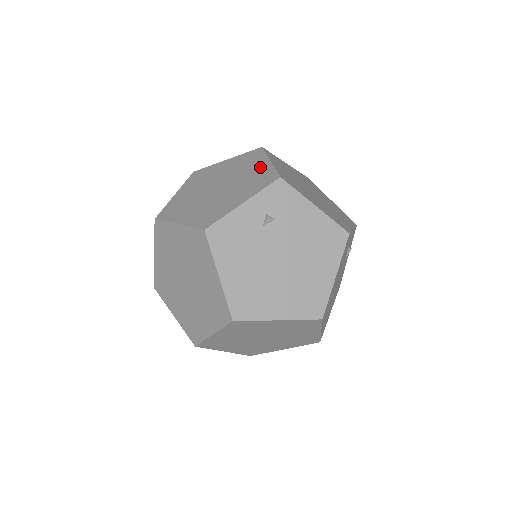
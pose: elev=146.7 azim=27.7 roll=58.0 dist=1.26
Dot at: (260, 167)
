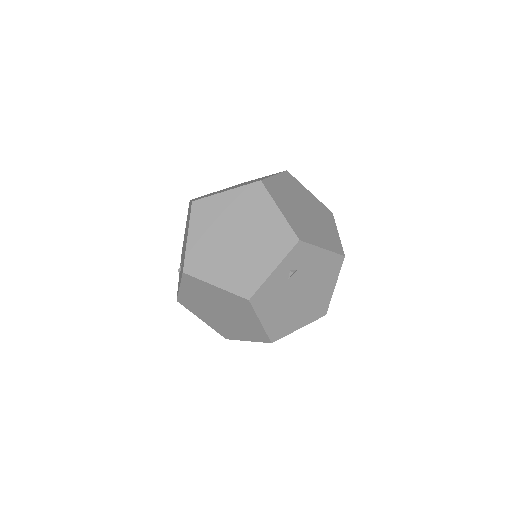
Dot at: (272, 218)
